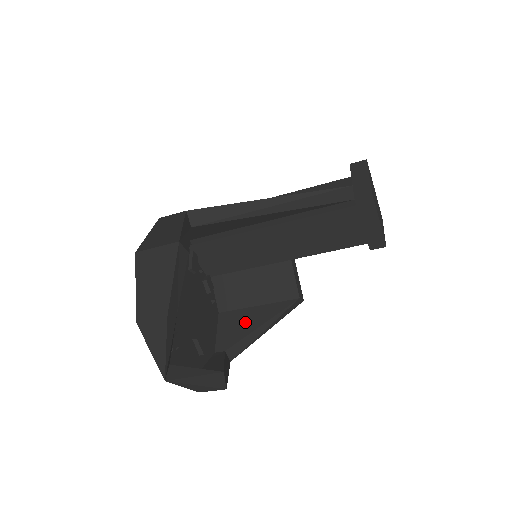
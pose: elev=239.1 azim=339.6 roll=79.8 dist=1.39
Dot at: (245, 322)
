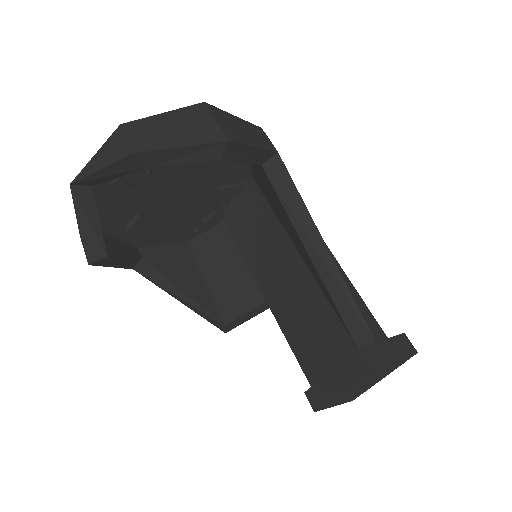
Dot at: (182, 272)
